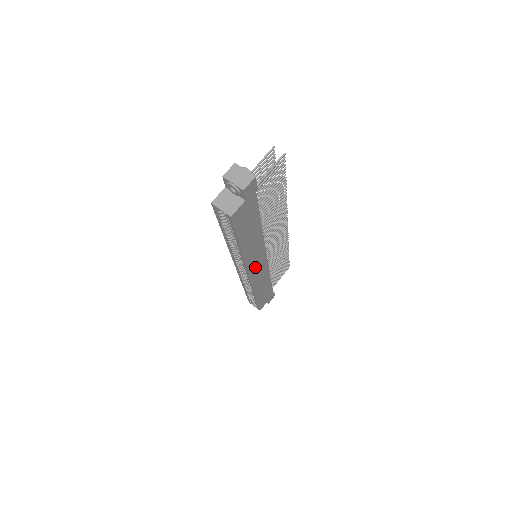
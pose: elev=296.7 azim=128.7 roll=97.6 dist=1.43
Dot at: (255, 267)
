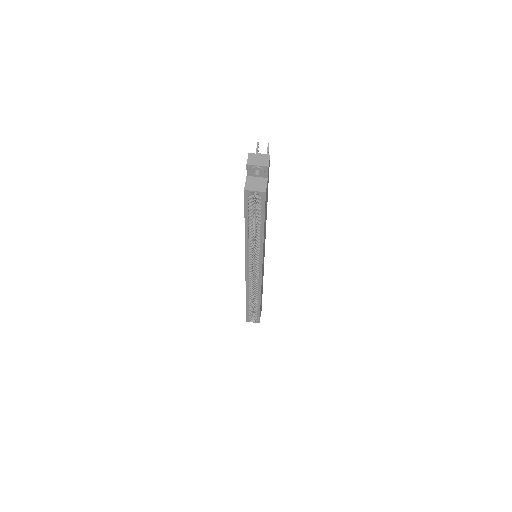
Dot at: occluded
